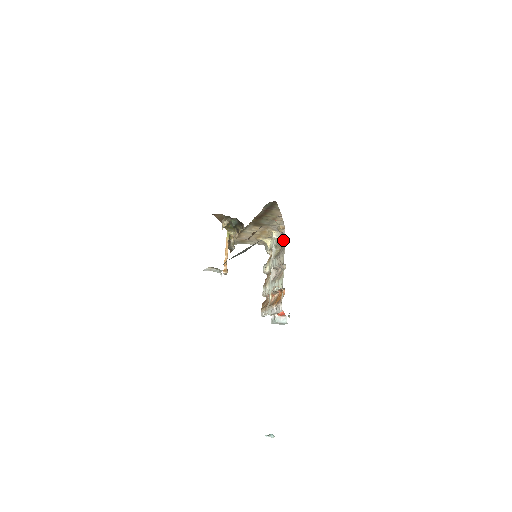
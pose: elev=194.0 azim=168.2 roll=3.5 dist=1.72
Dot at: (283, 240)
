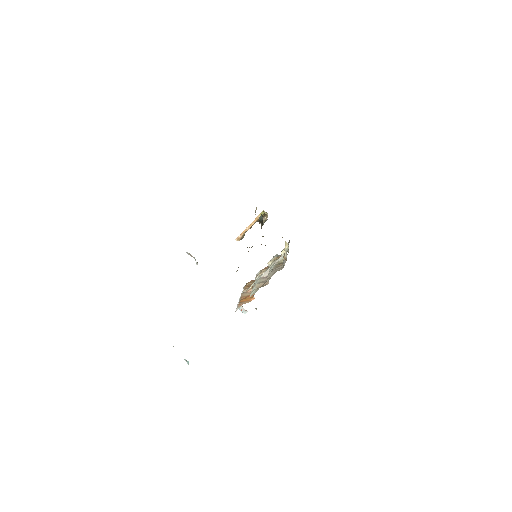
Dot at: occluded
